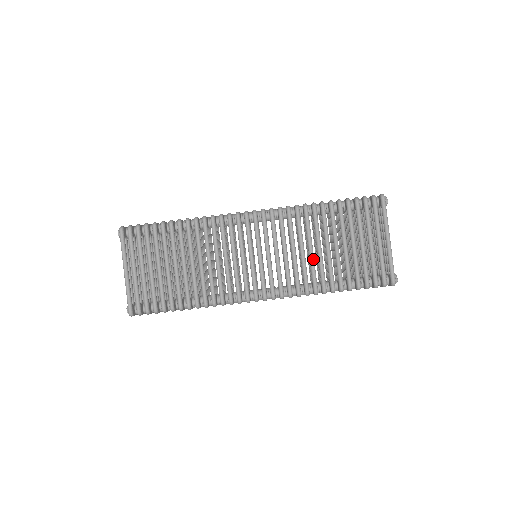
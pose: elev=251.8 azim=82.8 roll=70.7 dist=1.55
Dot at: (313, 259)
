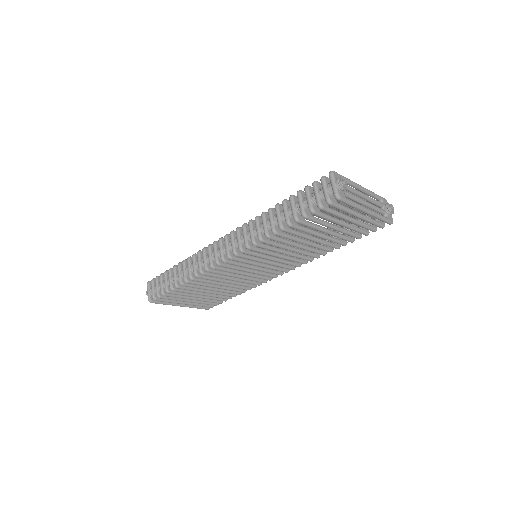
Dot at: (306, 249)
